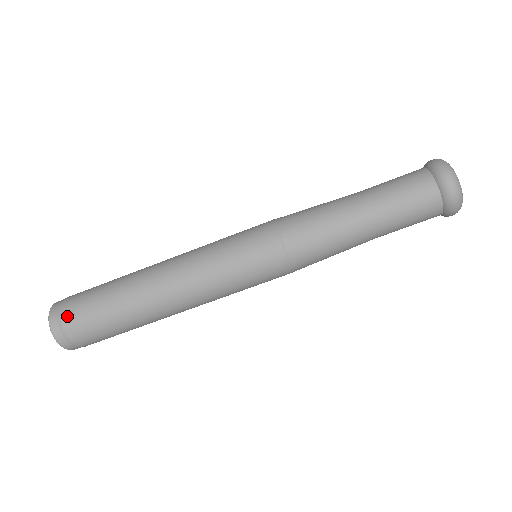
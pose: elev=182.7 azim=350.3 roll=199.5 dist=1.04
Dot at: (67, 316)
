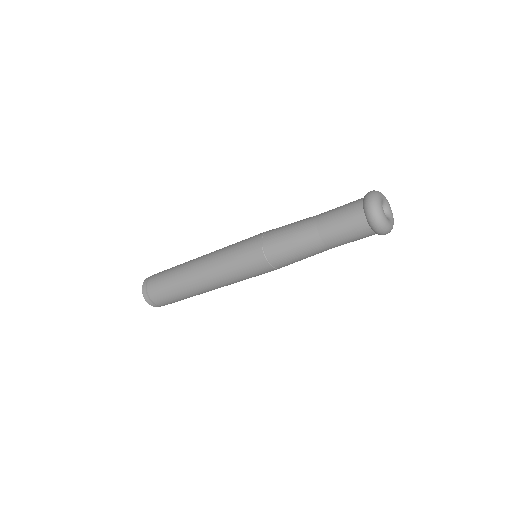
Dot at: (150, 285)
